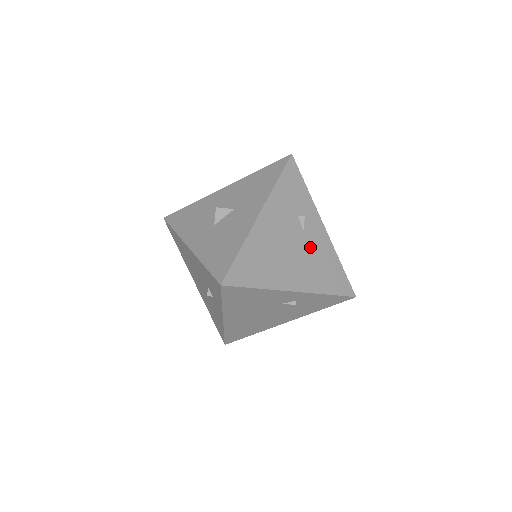
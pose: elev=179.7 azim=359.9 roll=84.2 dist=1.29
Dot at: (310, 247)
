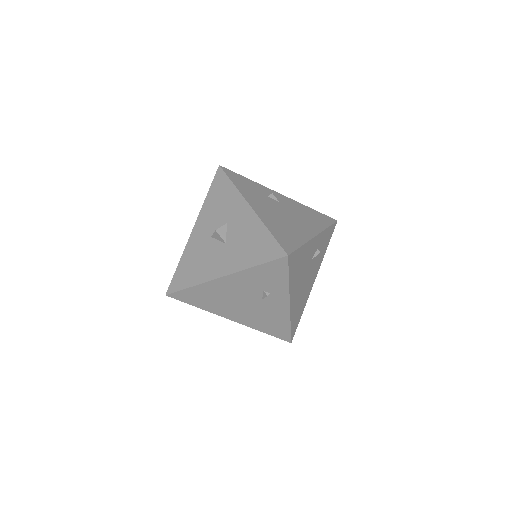
Dot at: (263, 308)
